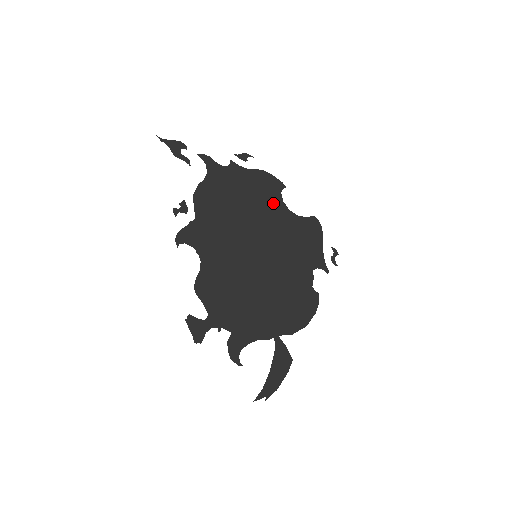
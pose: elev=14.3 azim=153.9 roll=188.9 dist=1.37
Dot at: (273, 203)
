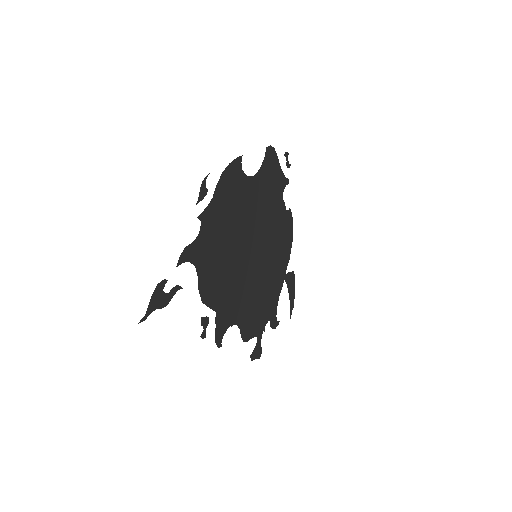
Dot at: (243, 193)
